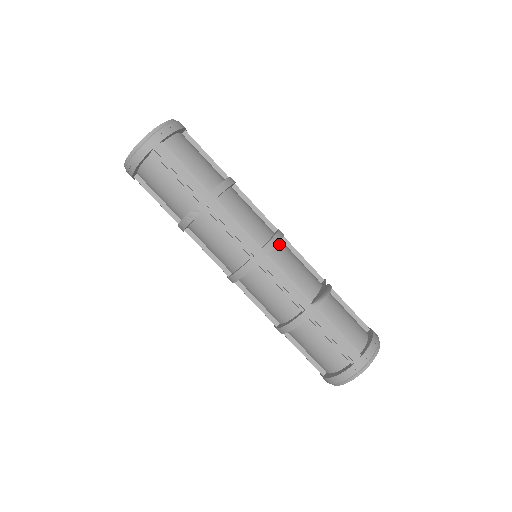
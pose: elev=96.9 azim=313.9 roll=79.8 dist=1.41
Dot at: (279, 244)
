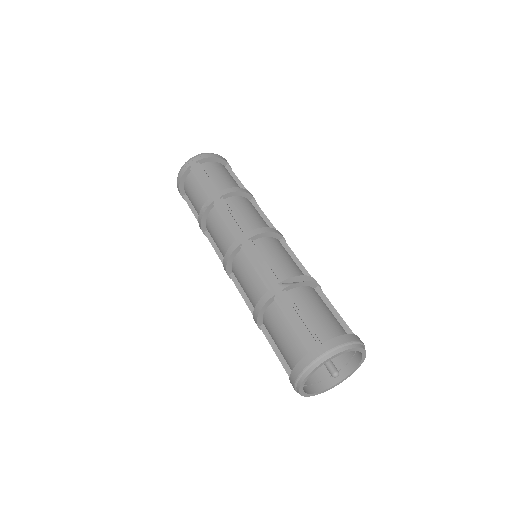
Dot at: (270, 238)
